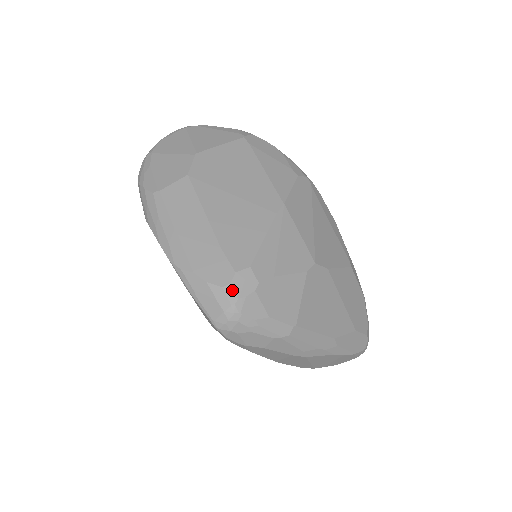
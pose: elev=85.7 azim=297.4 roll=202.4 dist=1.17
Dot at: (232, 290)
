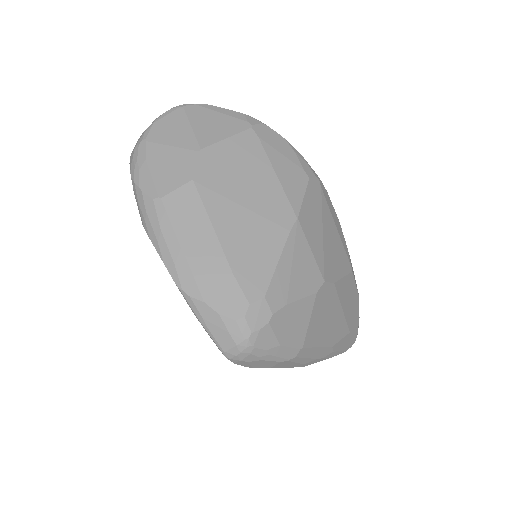
Dot at: (246, 324)
